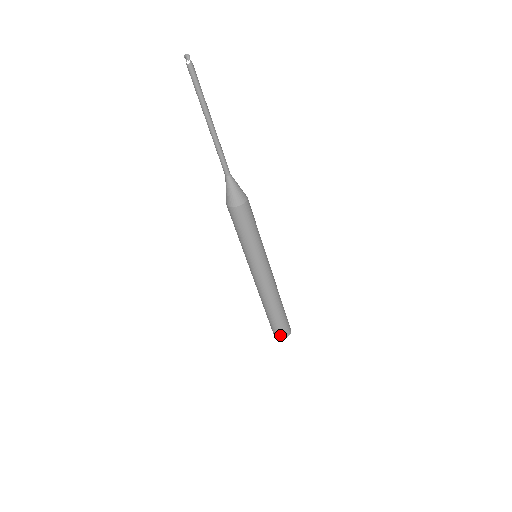
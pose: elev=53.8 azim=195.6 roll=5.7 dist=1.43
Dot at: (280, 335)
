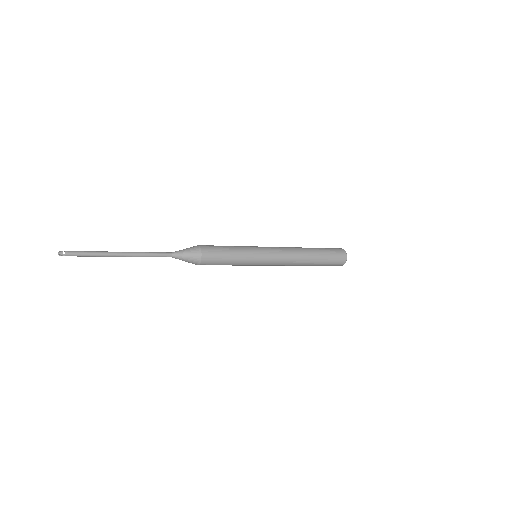
Dot at: occluded
